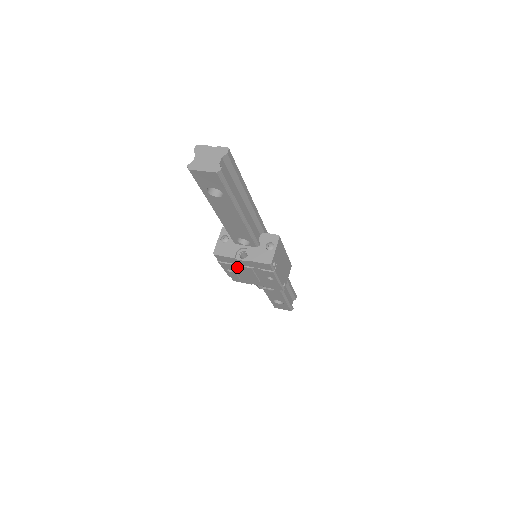
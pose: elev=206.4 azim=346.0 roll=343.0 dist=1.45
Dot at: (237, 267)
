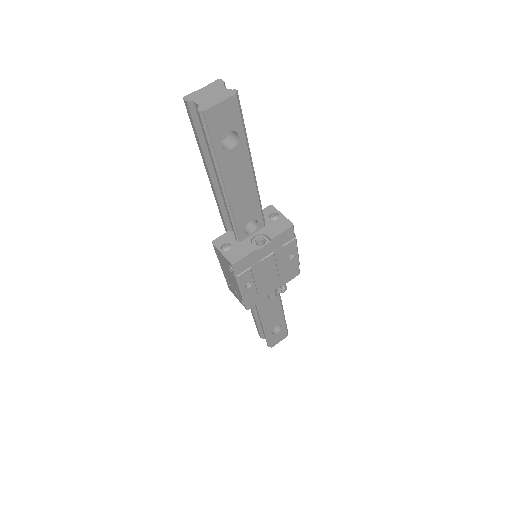
Dot at: (257, 268)
